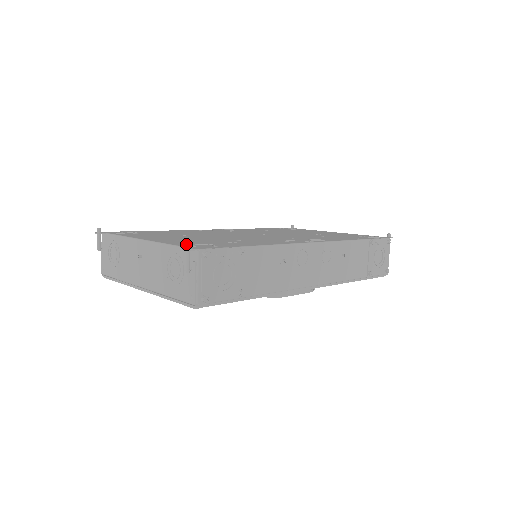
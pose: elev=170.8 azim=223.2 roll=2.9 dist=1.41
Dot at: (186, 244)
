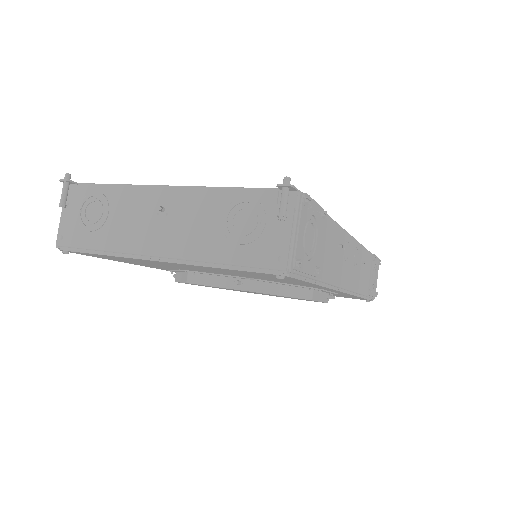
Dot at: (287, 178)
